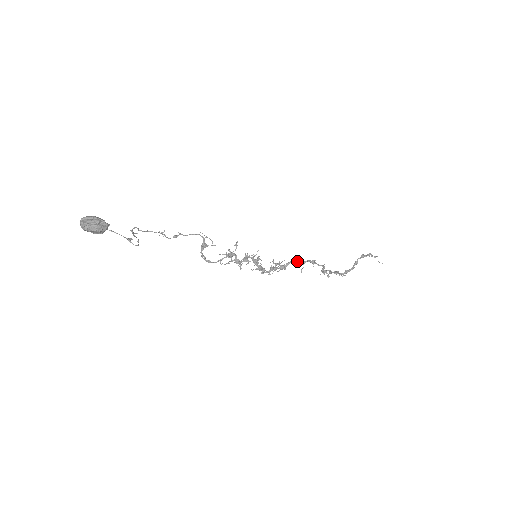
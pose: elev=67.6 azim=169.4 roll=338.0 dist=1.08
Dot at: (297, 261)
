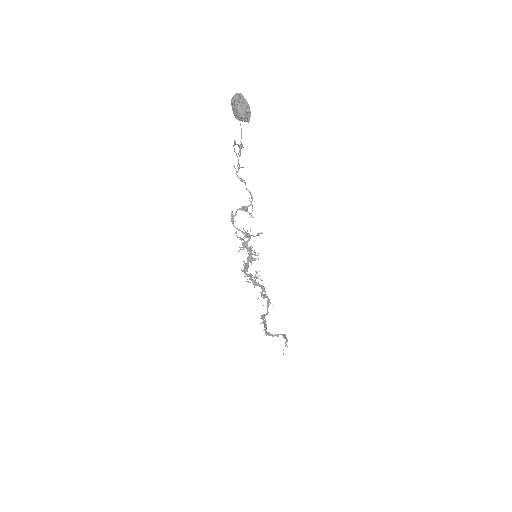
Dot at: occluded
